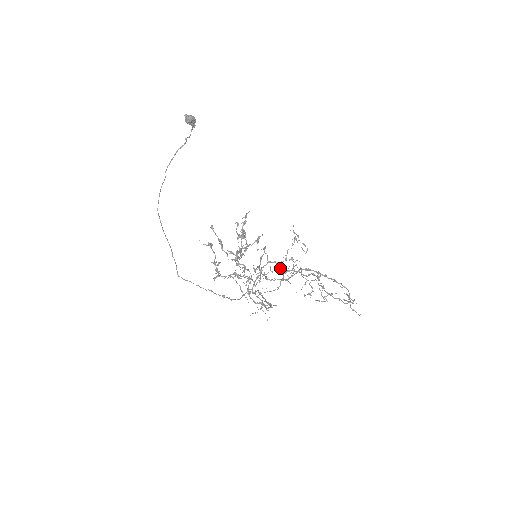
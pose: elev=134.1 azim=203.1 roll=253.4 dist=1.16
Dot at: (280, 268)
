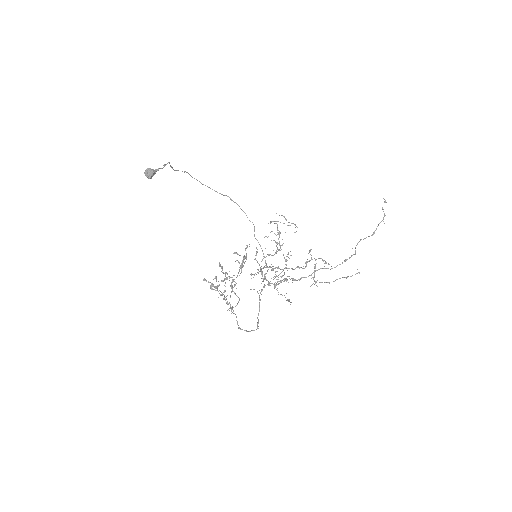
Dot at: occluded
